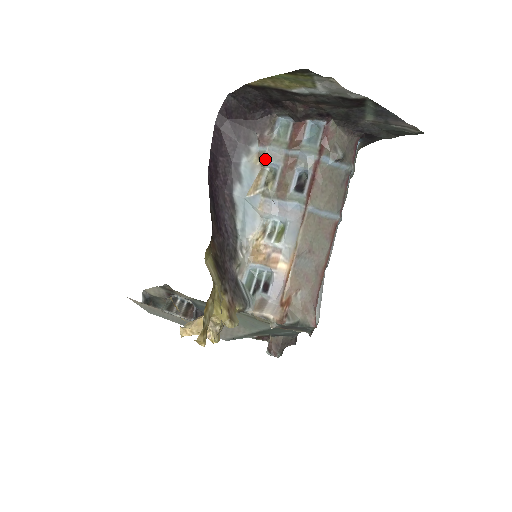
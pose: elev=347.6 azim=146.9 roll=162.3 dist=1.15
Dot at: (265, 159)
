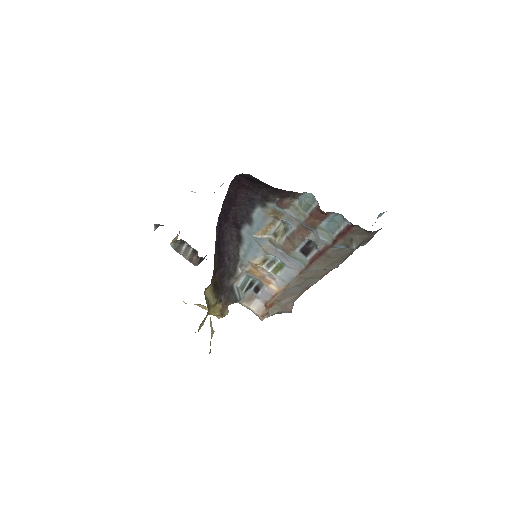
Dot at: (280, 217)
